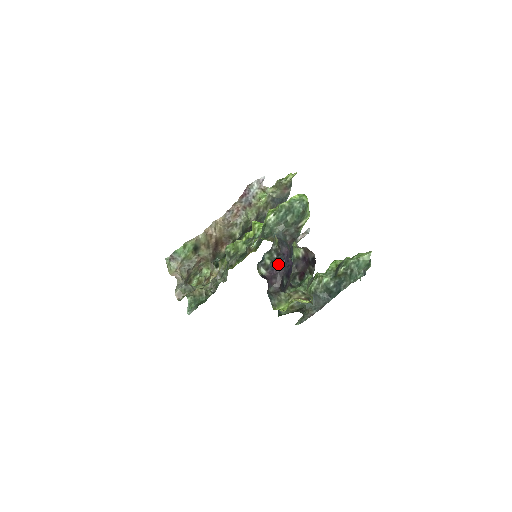
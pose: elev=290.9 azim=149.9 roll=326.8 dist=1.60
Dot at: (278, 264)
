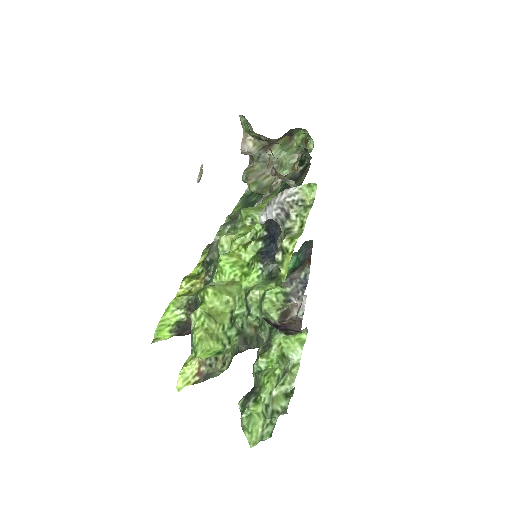
Dot at: occluded
